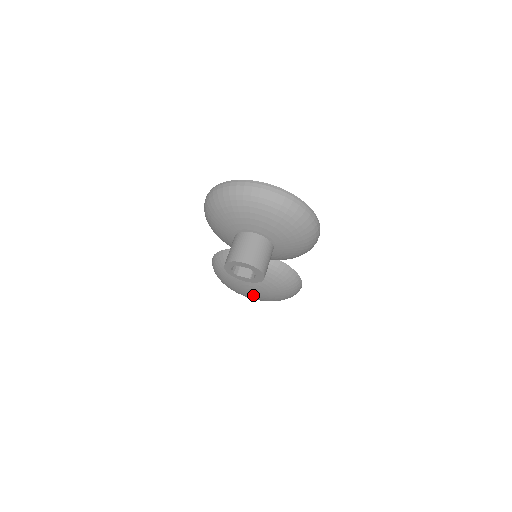
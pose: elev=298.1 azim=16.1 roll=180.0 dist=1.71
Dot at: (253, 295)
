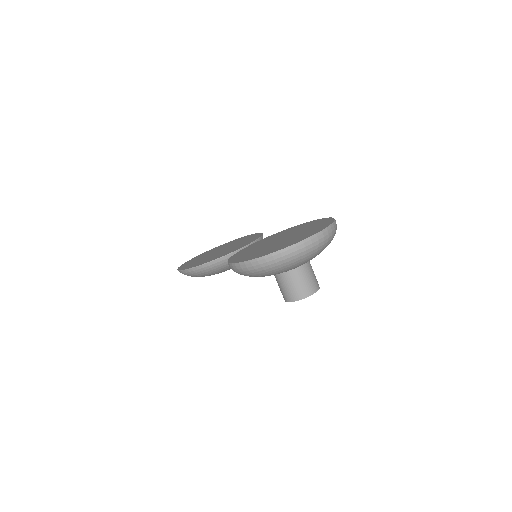
Dot at: occluded
